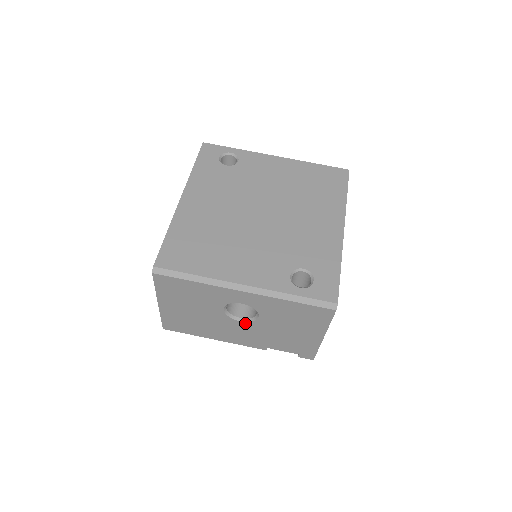
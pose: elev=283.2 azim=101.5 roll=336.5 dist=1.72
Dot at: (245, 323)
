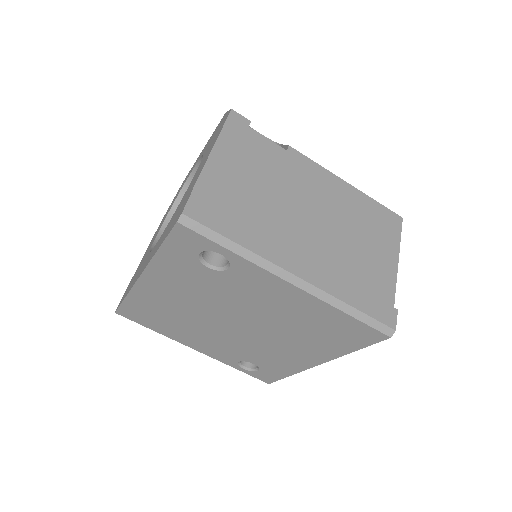
Dot at: occluded
